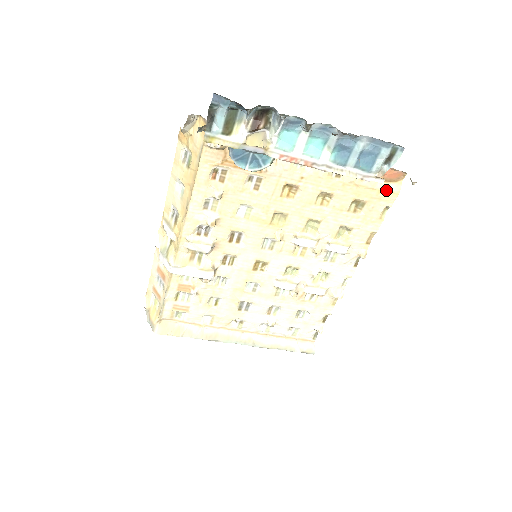
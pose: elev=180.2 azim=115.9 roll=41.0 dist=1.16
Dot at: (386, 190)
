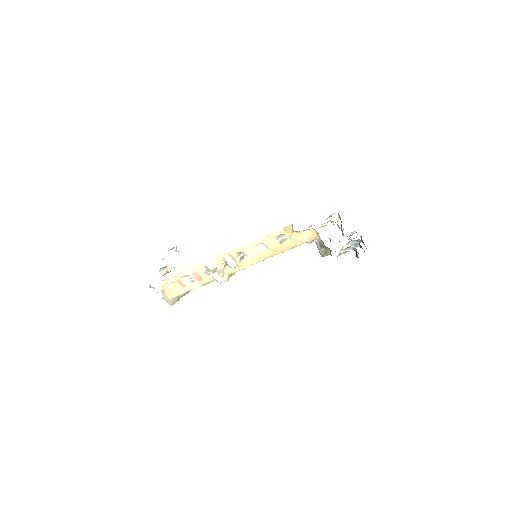
Dot at: occluded
